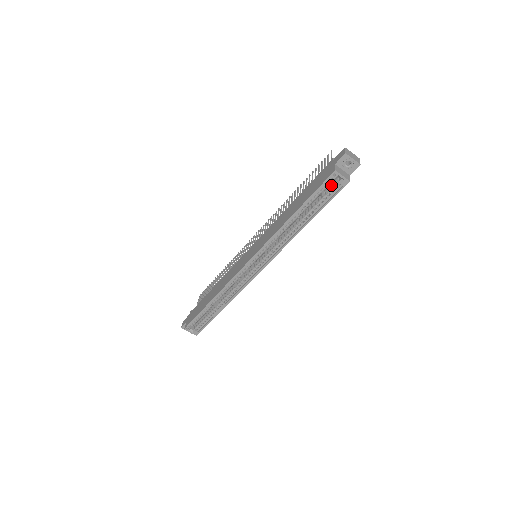
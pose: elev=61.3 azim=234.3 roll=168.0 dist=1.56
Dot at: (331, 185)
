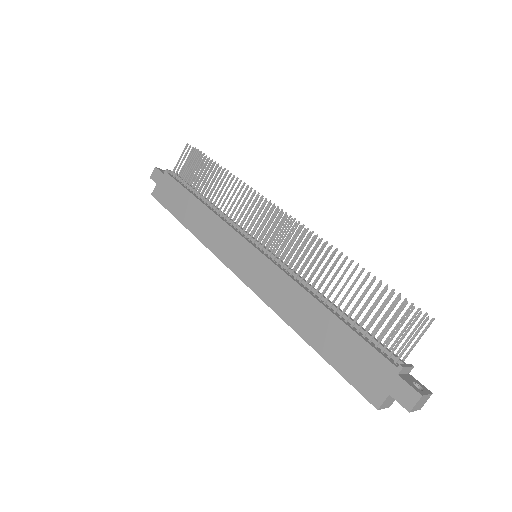
Dot at: occluded
